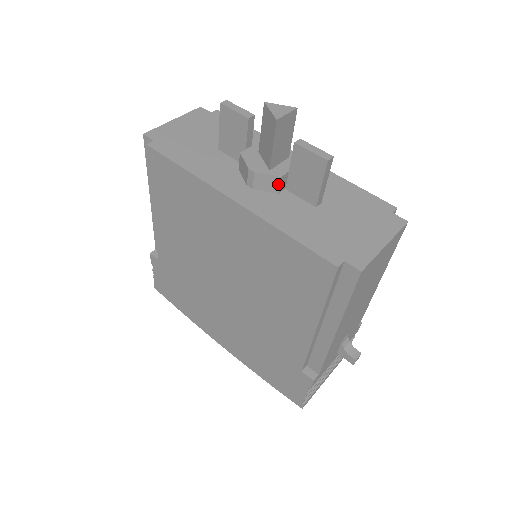
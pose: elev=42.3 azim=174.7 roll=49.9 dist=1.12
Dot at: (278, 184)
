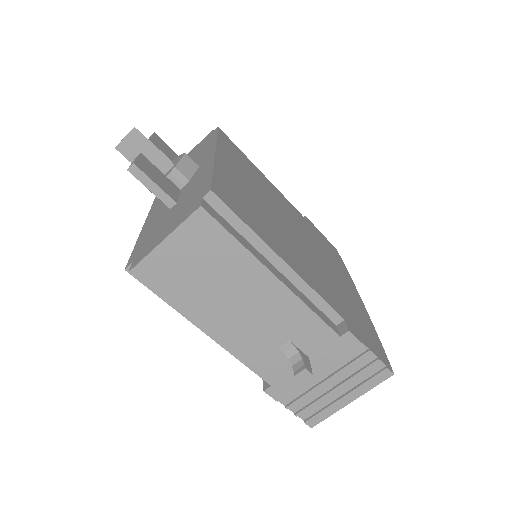
Dot at: occluded
